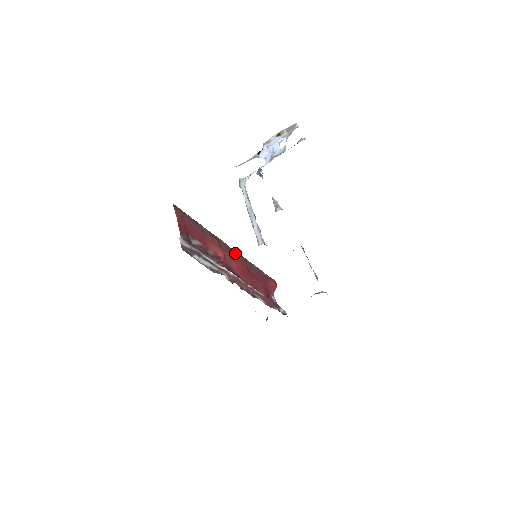
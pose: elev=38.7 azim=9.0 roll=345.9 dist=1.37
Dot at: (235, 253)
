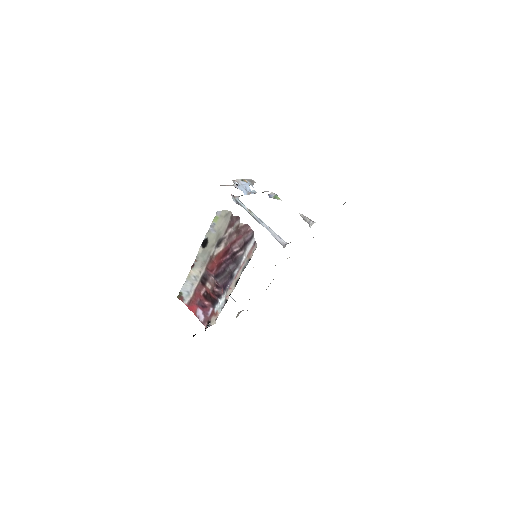
Dot at: occluded
